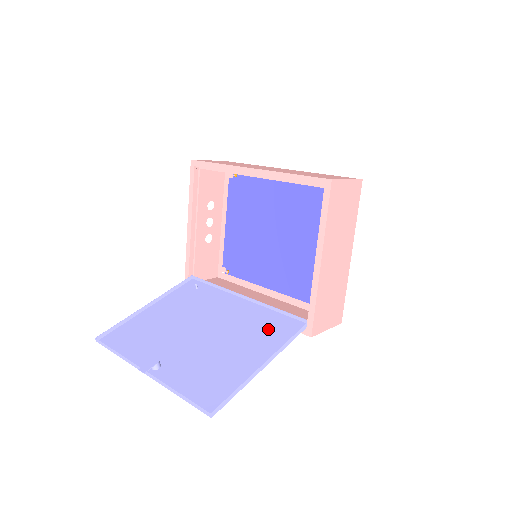
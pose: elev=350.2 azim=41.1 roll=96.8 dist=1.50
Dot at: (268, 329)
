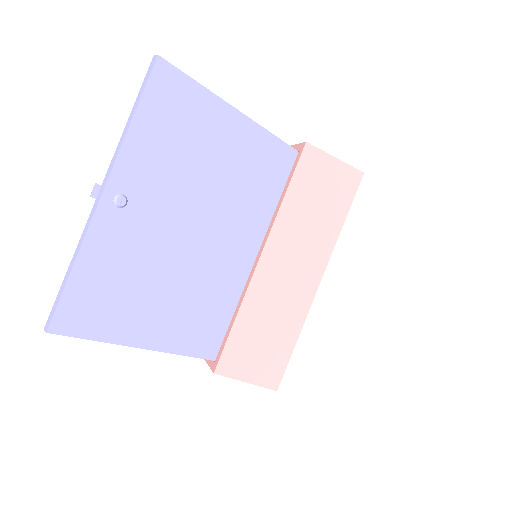
Dot at: (265, 178)
